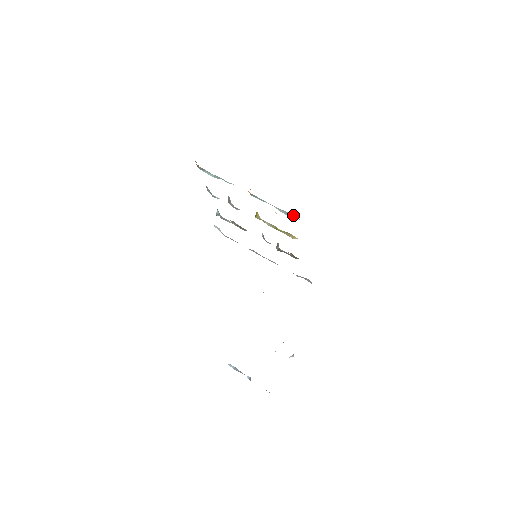
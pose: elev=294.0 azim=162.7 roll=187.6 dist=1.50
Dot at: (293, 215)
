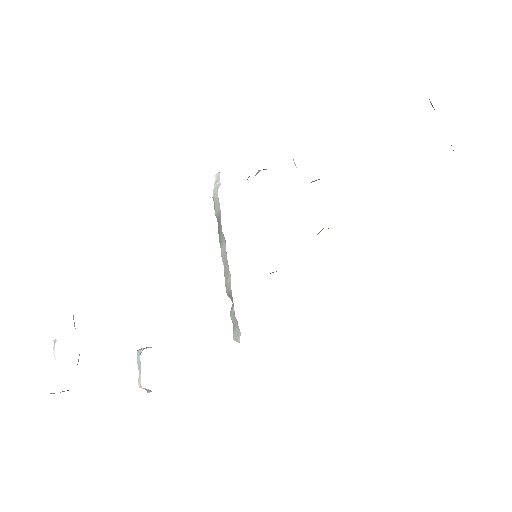
Dot at: occluded
